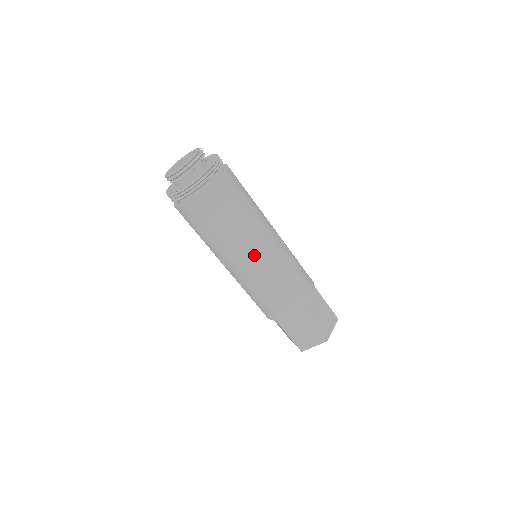
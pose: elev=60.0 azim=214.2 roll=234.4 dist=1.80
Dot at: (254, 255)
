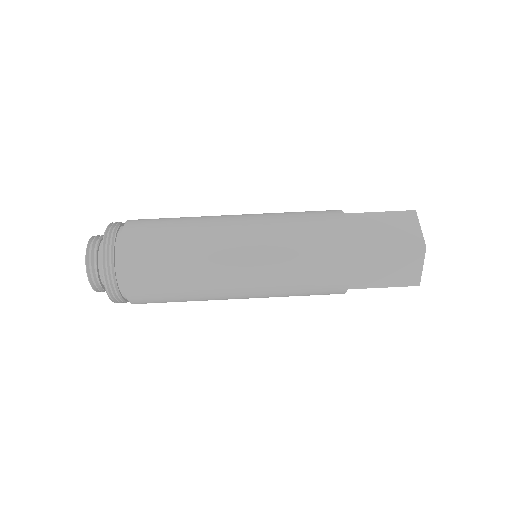
Dot at: (233, 263)
